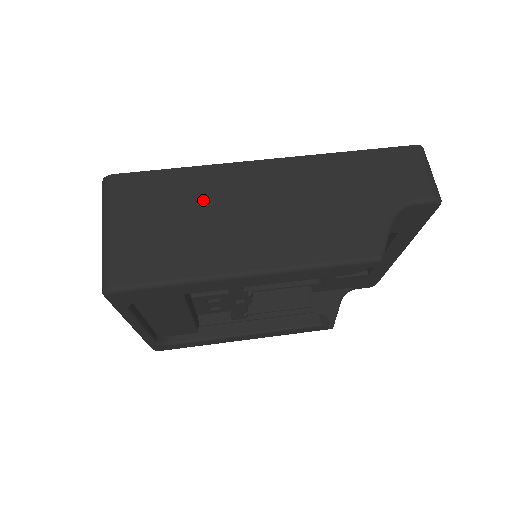
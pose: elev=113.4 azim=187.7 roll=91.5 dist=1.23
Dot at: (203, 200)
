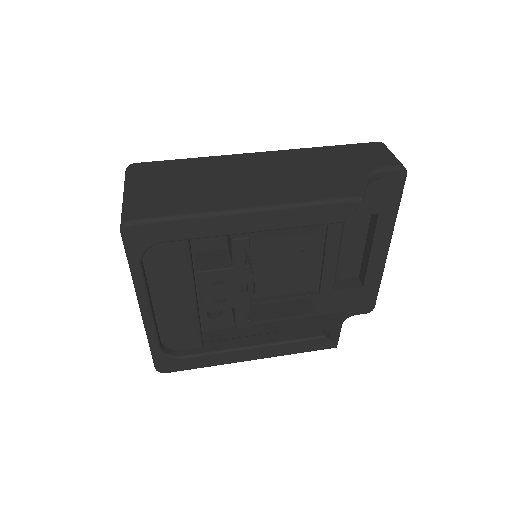
Dot at: (209, 173)
